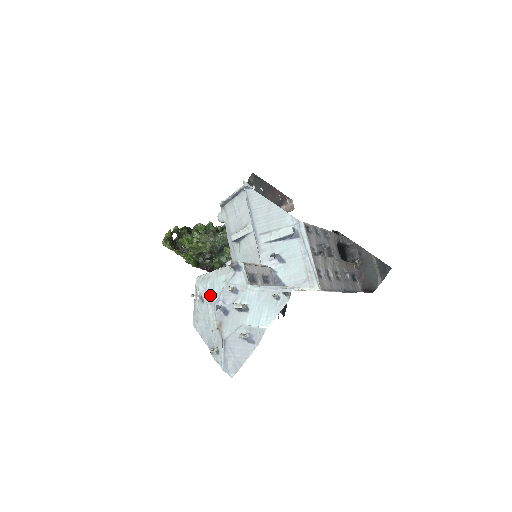
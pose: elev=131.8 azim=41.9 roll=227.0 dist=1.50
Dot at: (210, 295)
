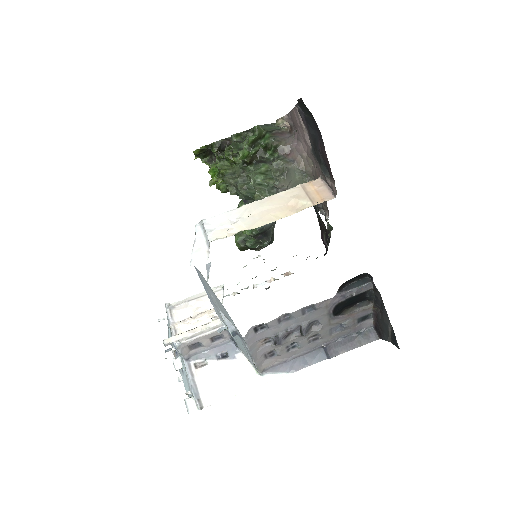
Dot at: (168, 332)
